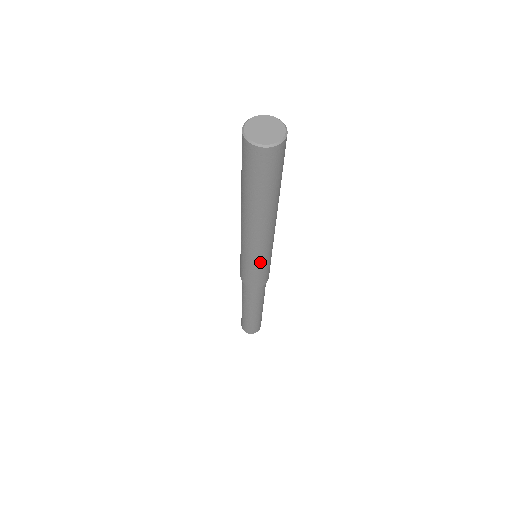
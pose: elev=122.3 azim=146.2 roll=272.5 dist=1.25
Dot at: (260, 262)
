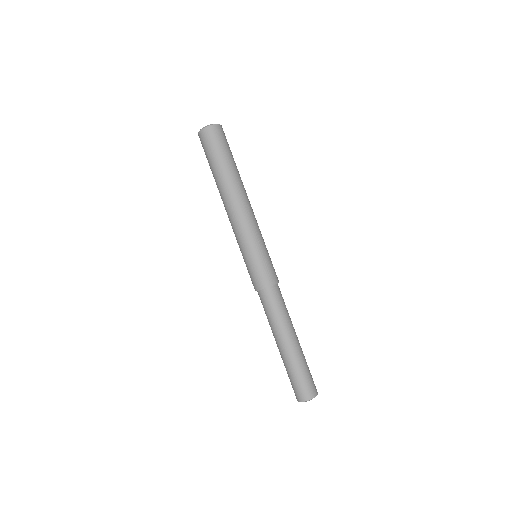
Dot at: (248, 246)
